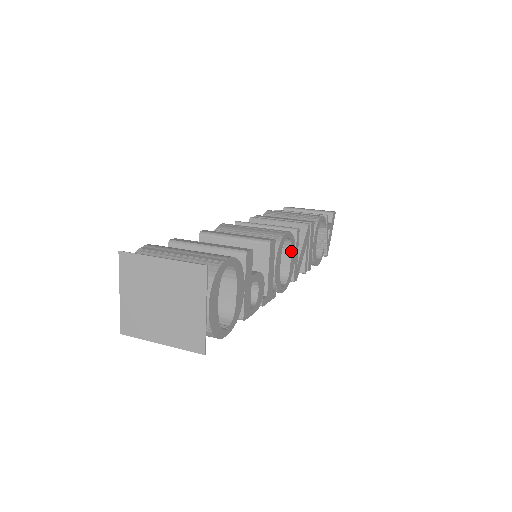
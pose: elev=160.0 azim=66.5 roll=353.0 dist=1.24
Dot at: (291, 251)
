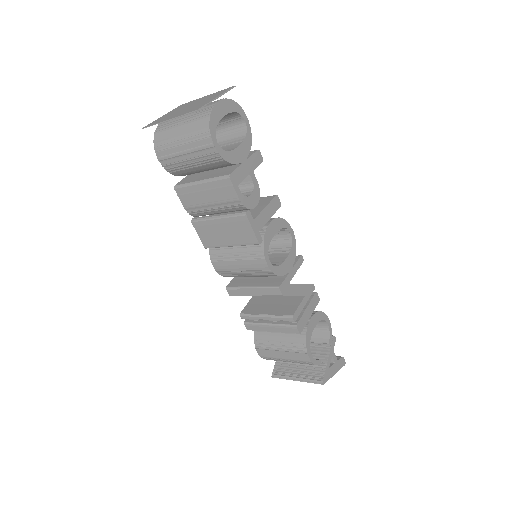
Dot at: (289, 255)
